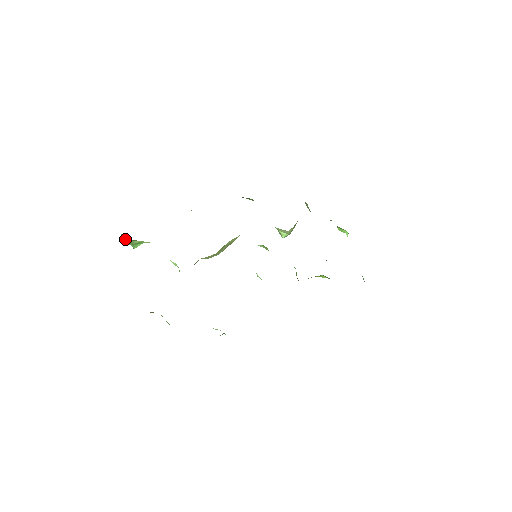
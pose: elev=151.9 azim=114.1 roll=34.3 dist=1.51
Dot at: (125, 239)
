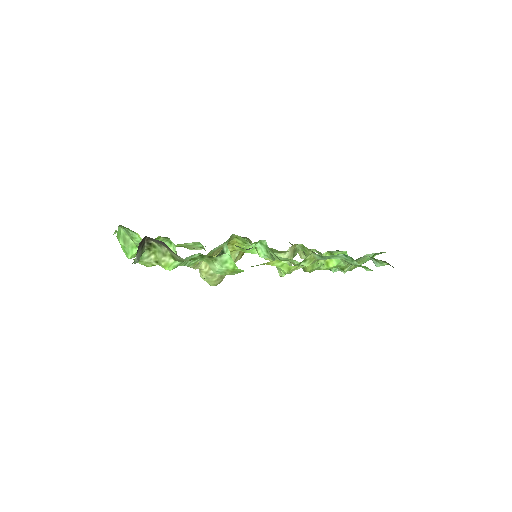
Dot at: (121, 236)
